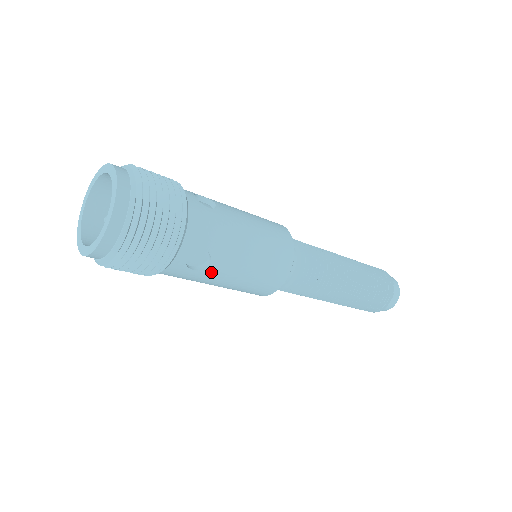
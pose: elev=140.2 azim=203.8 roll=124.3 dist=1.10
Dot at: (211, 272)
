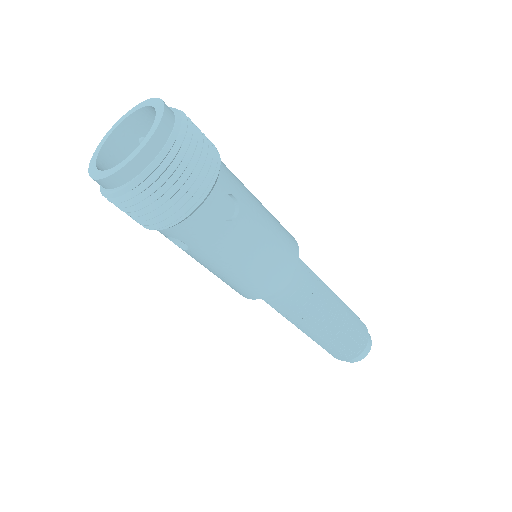
Dot at: (237, 230)
